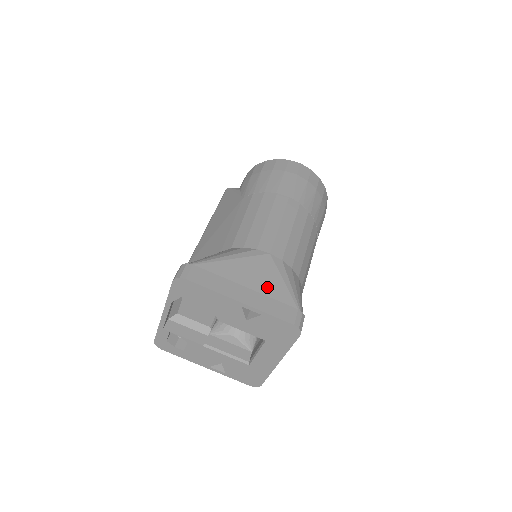
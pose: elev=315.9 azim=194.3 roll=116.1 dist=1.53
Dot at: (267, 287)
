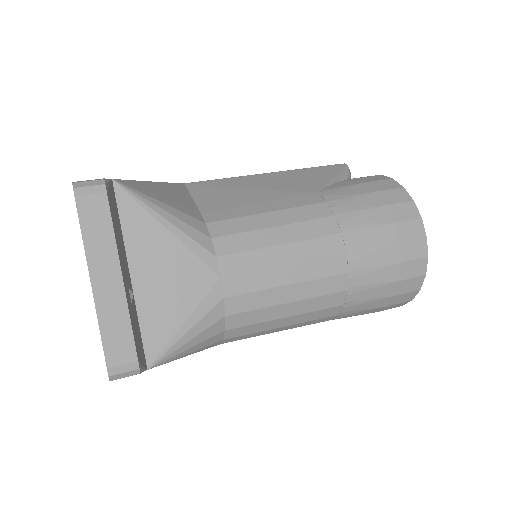
Dot at: (162, 301)
